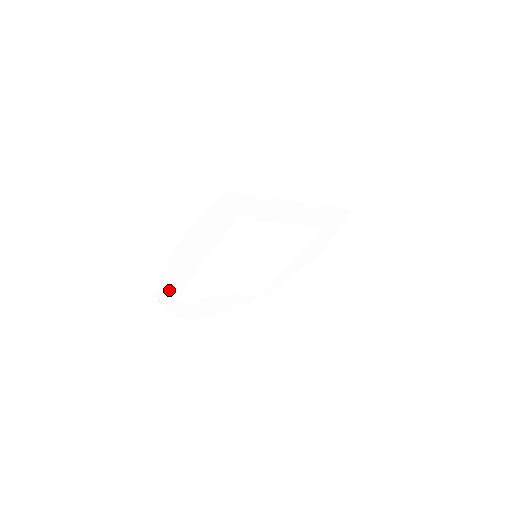
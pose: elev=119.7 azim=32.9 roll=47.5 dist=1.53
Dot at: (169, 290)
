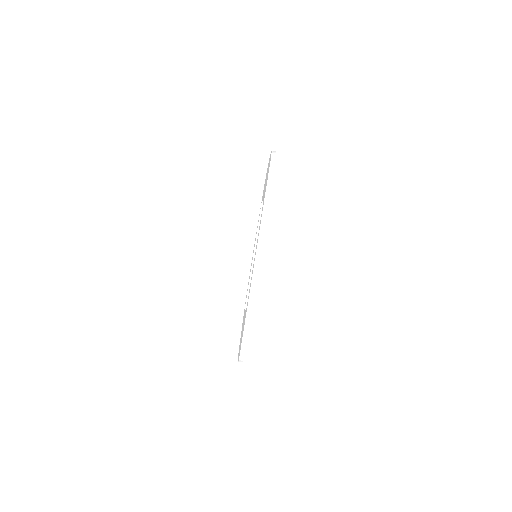
Dot at: occluded
